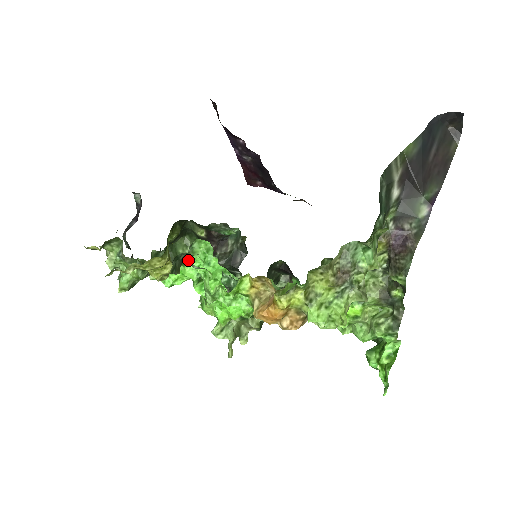
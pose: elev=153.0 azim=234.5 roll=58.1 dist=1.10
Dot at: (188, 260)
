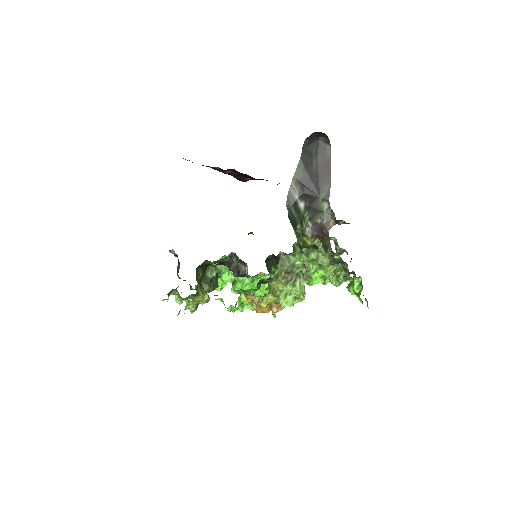
Dot at: occluded
